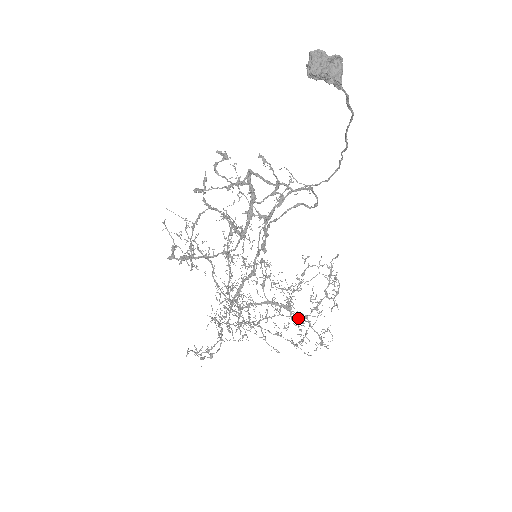
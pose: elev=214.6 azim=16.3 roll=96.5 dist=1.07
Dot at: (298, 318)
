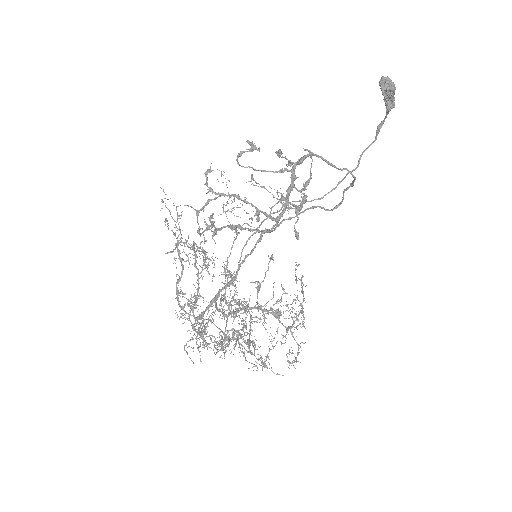
Dot at: occluded
